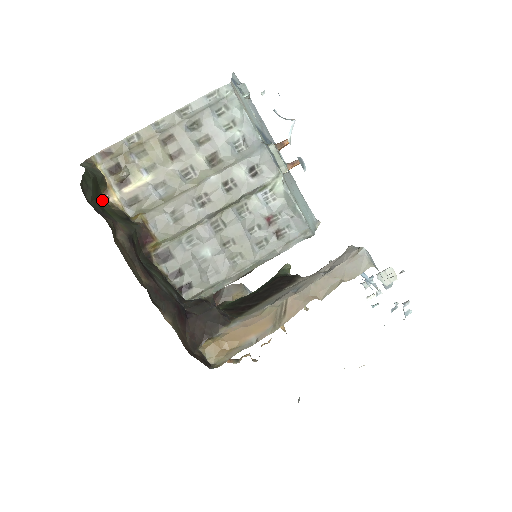
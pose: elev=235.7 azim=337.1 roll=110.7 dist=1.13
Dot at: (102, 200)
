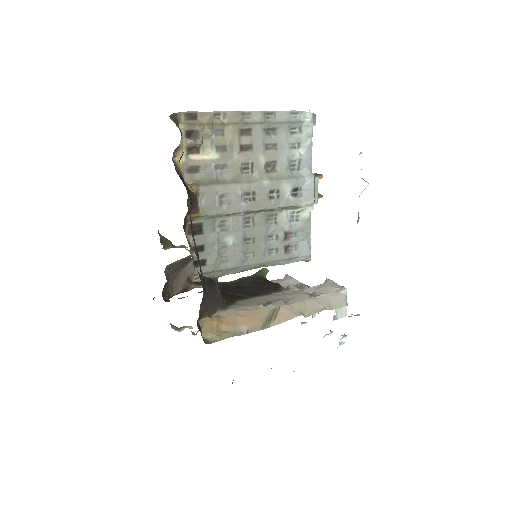
Dot at: (172, 158)
